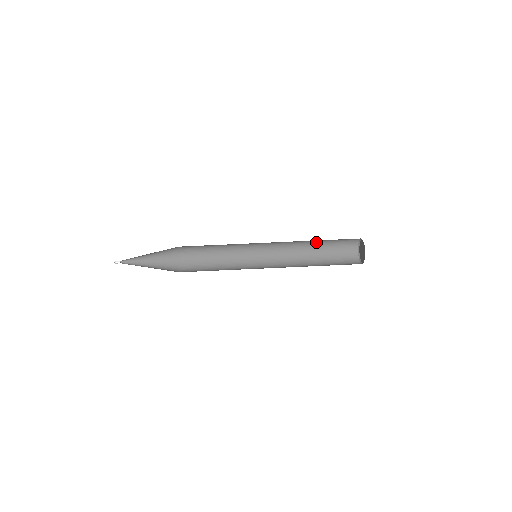
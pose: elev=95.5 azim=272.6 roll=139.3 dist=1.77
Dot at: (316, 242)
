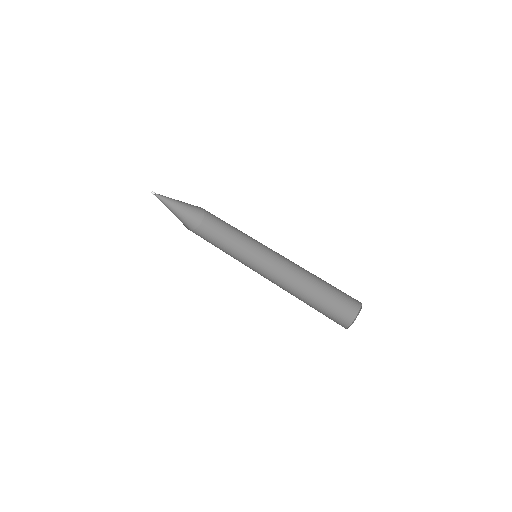
Dot at: occluded
